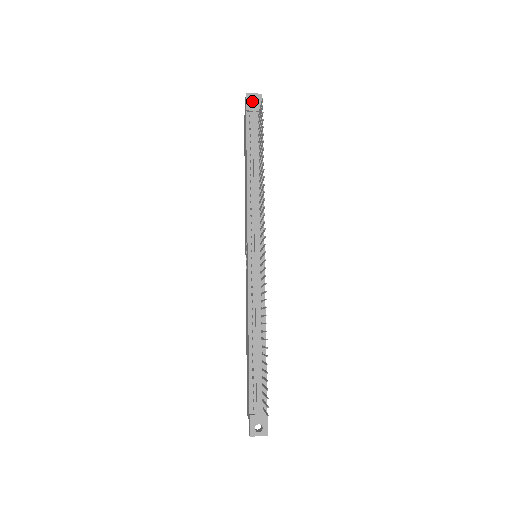
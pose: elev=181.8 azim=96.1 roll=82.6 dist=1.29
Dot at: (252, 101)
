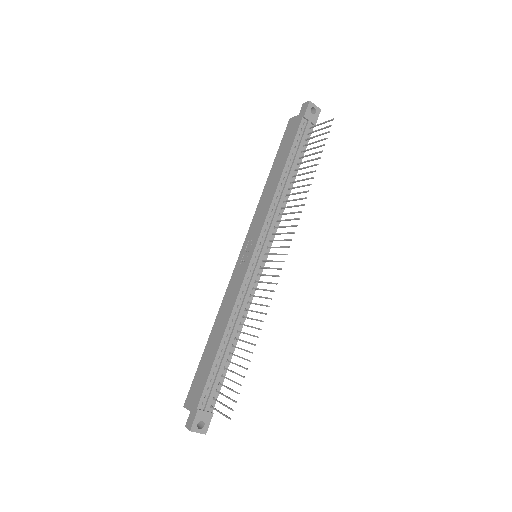
Dot at: occluded
